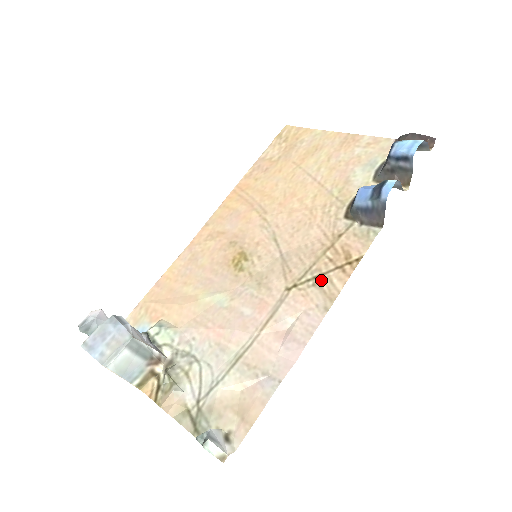
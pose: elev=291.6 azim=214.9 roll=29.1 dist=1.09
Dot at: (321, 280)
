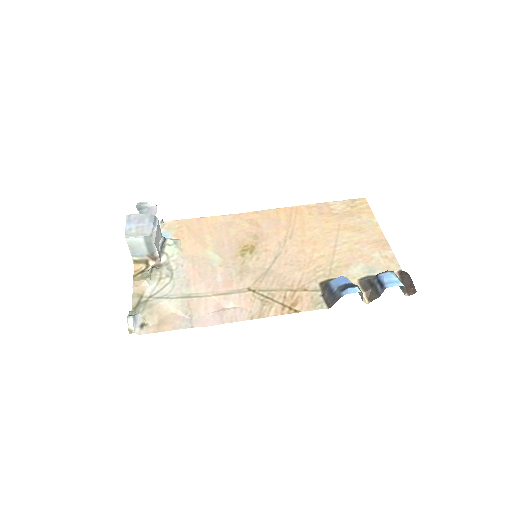
Dot at: (268, 302)
